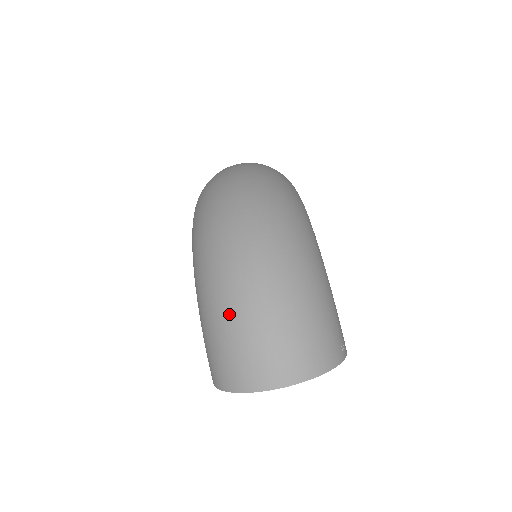
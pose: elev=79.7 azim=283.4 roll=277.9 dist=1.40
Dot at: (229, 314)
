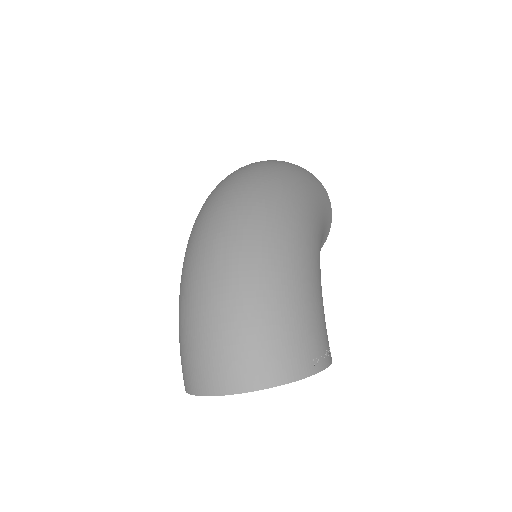
Dot at: (189, 311)
